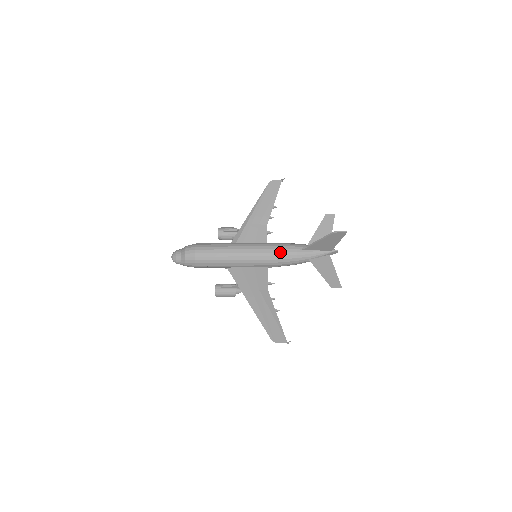
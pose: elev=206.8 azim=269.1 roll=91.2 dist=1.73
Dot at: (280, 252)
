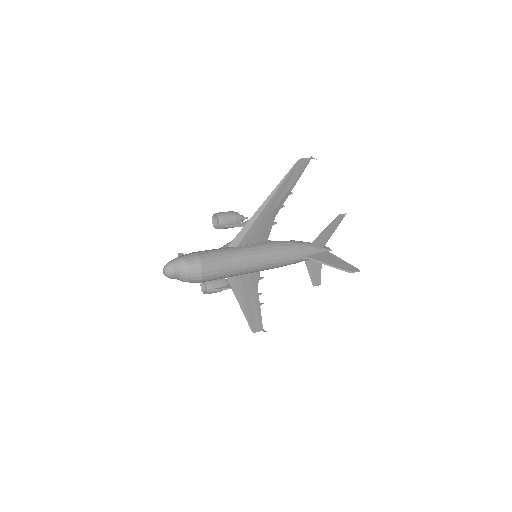
Dot at: (286, 264)
